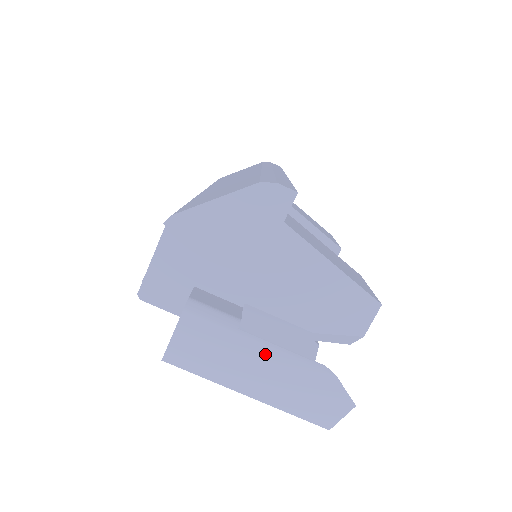
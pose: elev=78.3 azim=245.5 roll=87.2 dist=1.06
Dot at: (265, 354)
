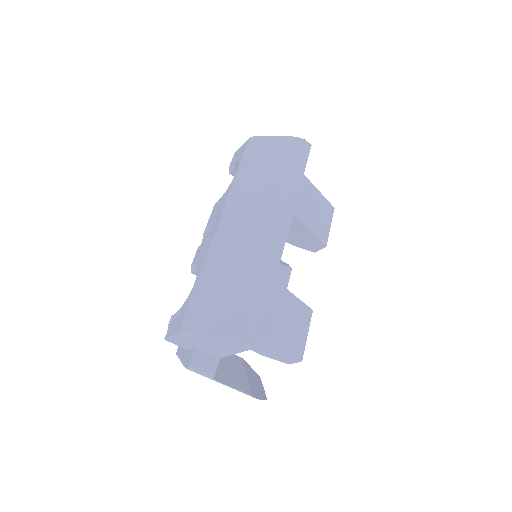
Dot at: occluded
